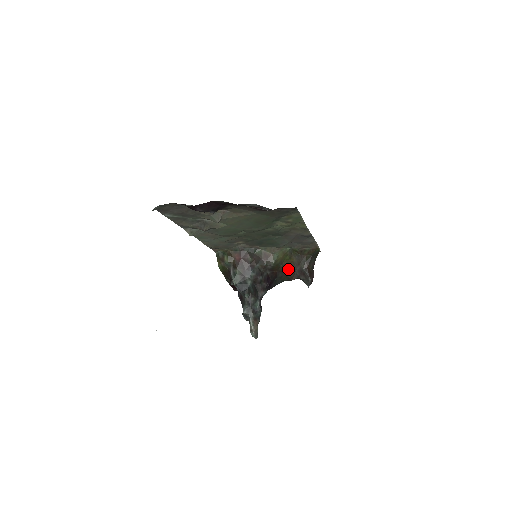
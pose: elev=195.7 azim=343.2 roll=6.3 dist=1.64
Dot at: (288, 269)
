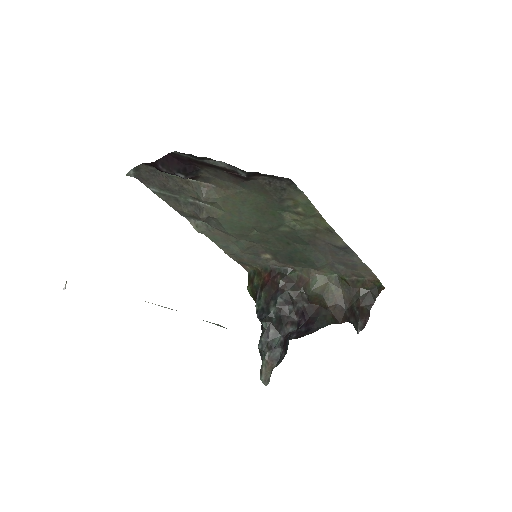
Dot at: (334, 305)
